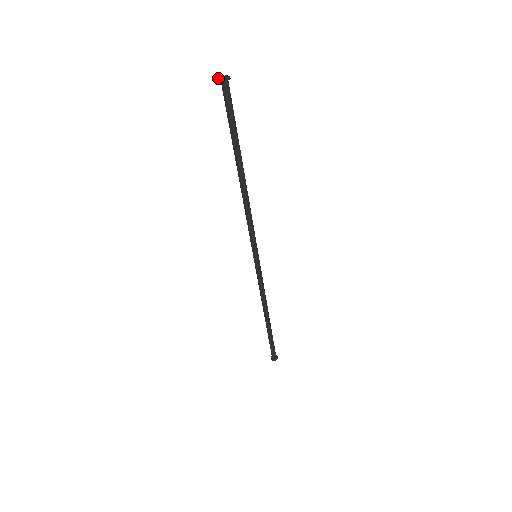
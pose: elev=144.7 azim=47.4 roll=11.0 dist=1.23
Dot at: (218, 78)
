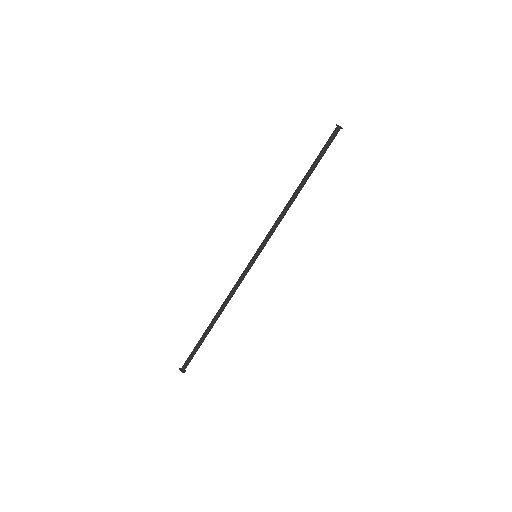
Dot at: (337, 125)
